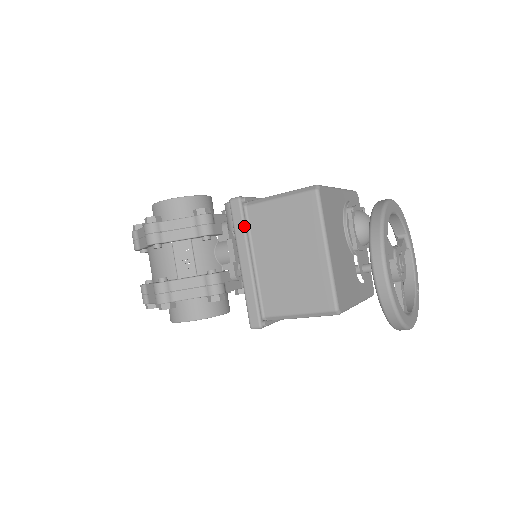
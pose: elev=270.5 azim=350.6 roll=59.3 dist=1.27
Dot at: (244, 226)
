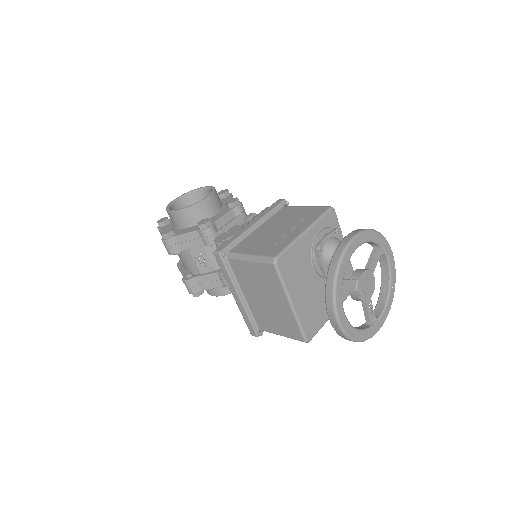
Dot at: (229, 274)
